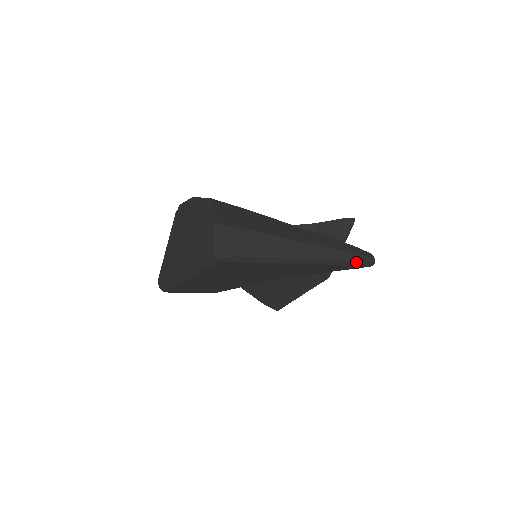
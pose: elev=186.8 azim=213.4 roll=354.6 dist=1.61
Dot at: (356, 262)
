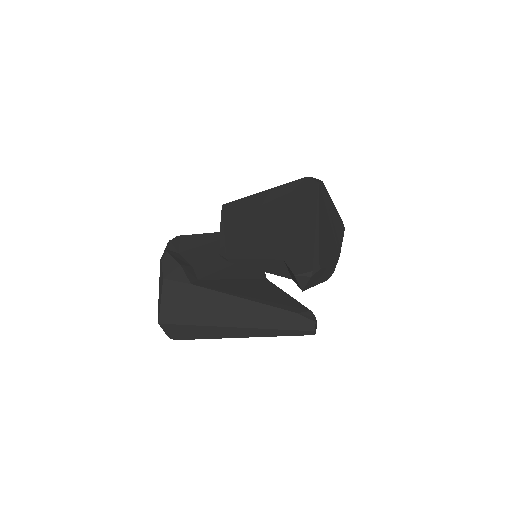
Dot at: occluded
